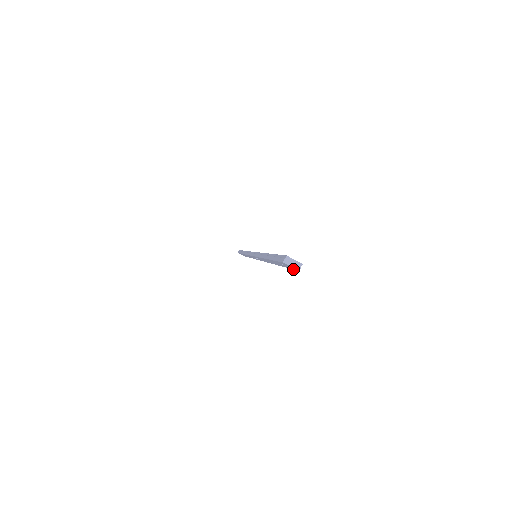
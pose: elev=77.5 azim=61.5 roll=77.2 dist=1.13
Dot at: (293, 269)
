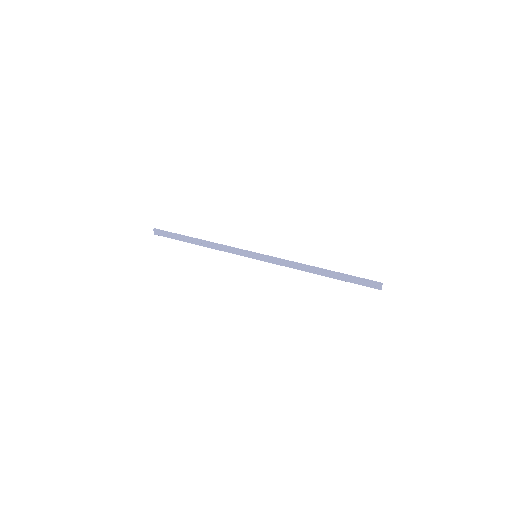
Dot at: (370, 287)
